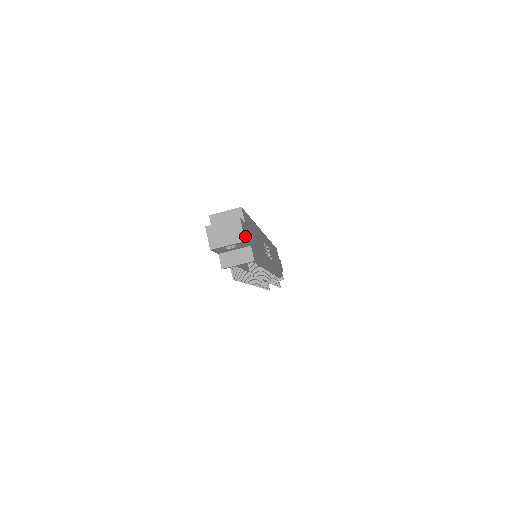
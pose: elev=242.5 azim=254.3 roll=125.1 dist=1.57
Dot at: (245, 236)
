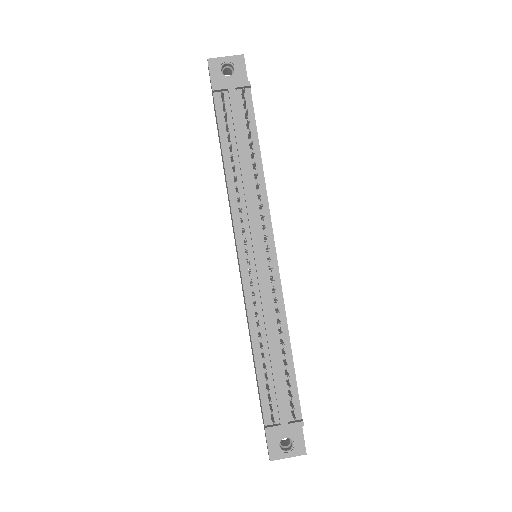
Dot at: (245, 66)
